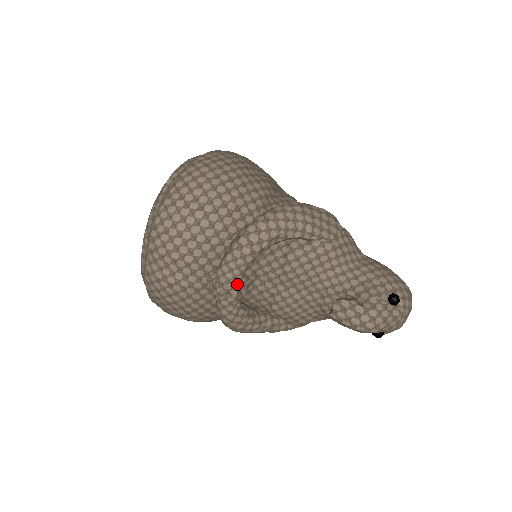
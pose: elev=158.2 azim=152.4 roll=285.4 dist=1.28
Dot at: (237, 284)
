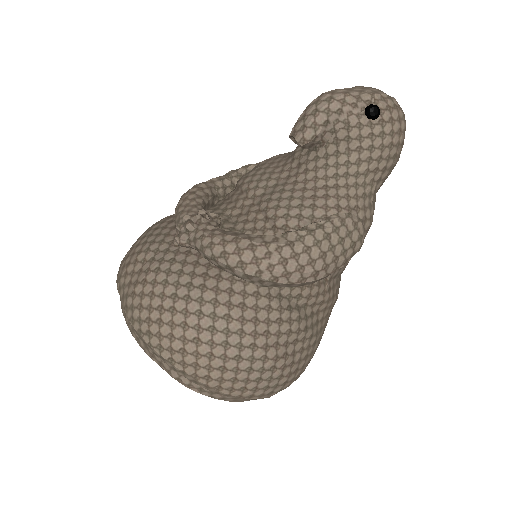
Dot at: (197, 214)
